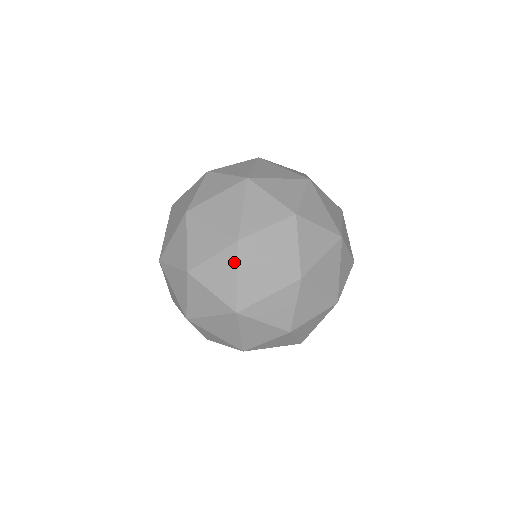
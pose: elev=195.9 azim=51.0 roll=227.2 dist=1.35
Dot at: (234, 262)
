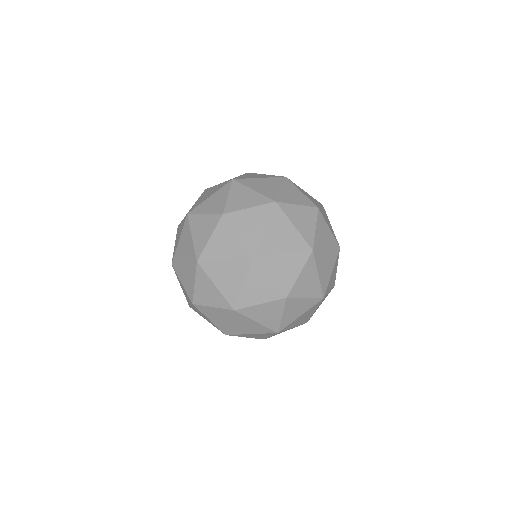
Dot at: occluded
